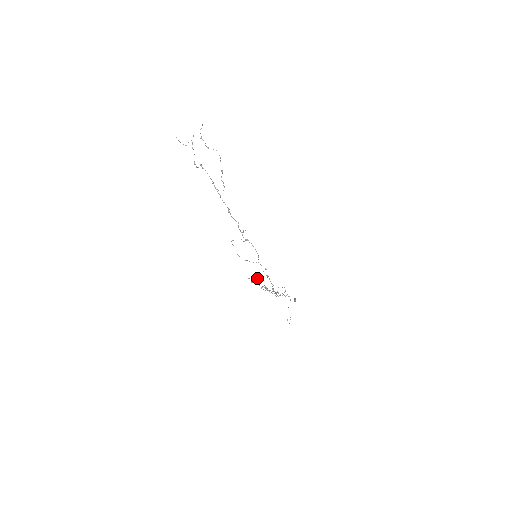
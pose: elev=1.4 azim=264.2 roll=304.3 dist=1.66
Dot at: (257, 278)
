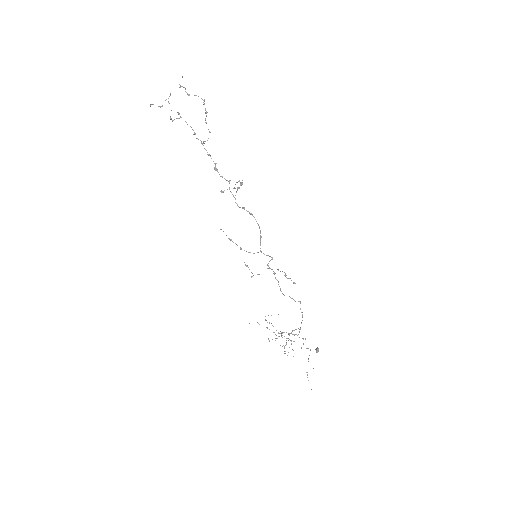
Dot at: occluded
